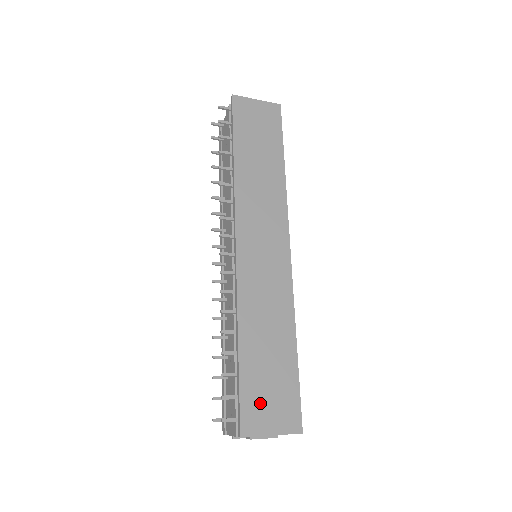
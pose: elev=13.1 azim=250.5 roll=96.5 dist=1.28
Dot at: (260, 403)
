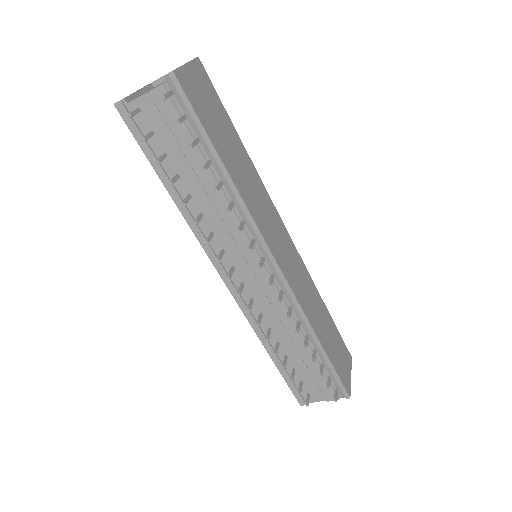
Dot at: (342, 367)
